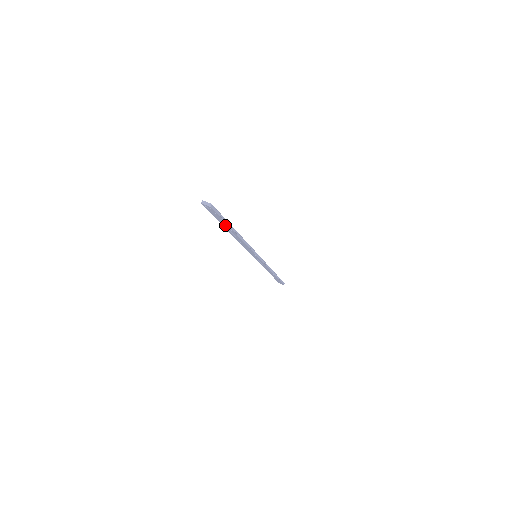
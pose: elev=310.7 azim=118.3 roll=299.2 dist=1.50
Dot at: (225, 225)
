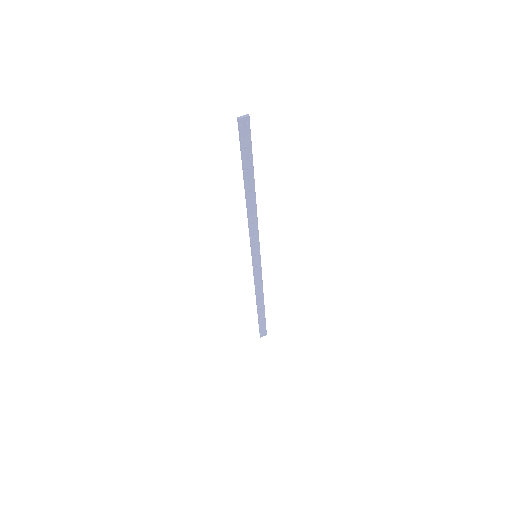
Dot at: (248, 170)
